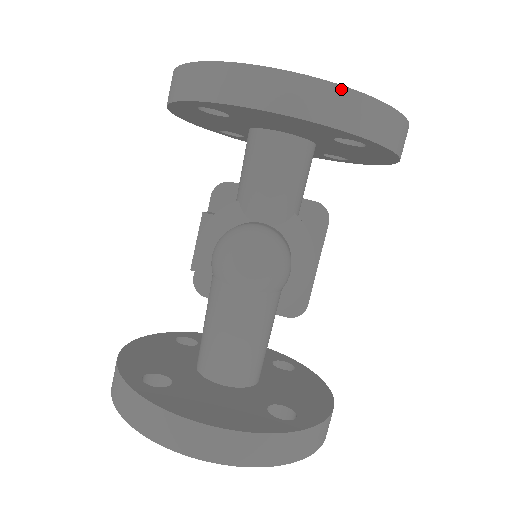
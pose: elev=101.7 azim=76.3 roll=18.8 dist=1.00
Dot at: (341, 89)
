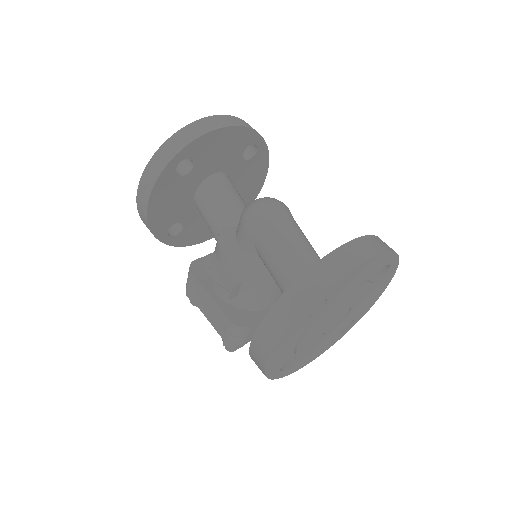
Dot at: (235, 117)
